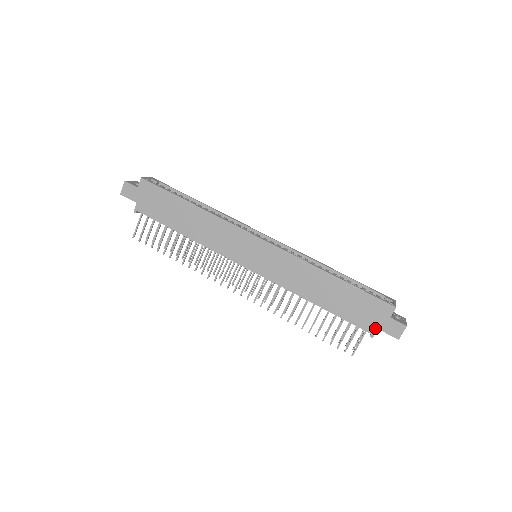
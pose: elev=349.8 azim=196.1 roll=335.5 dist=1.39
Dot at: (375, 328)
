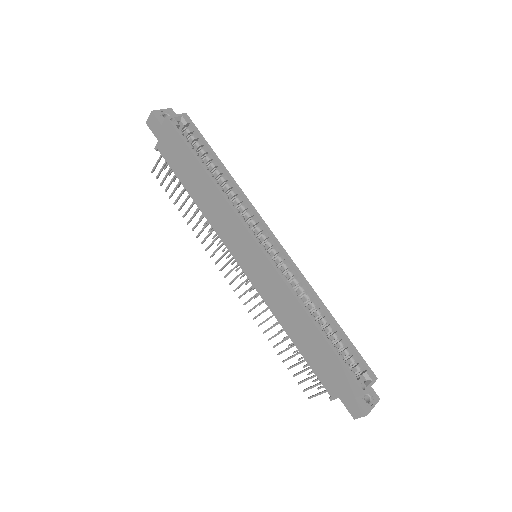
Dot at: (337, 395)
